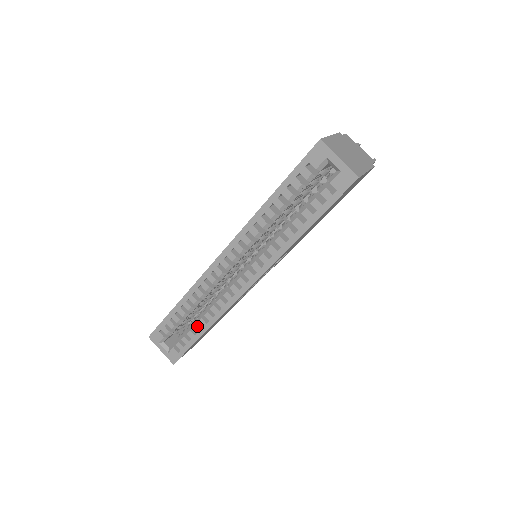
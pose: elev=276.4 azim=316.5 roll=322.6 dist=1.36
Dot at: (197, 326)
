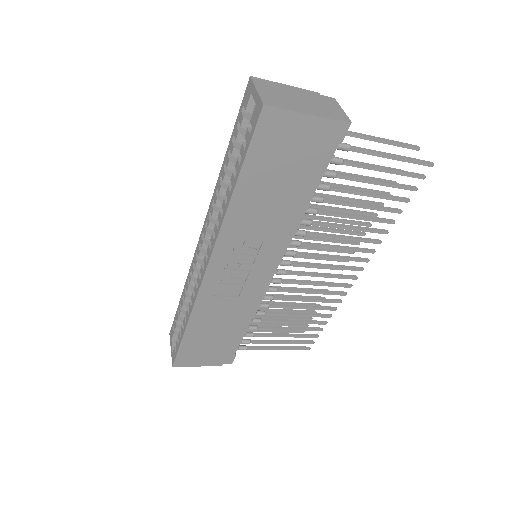
Dot at: (185, 318)
